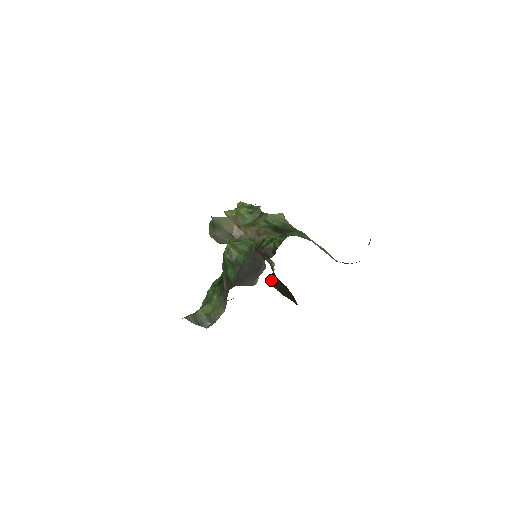
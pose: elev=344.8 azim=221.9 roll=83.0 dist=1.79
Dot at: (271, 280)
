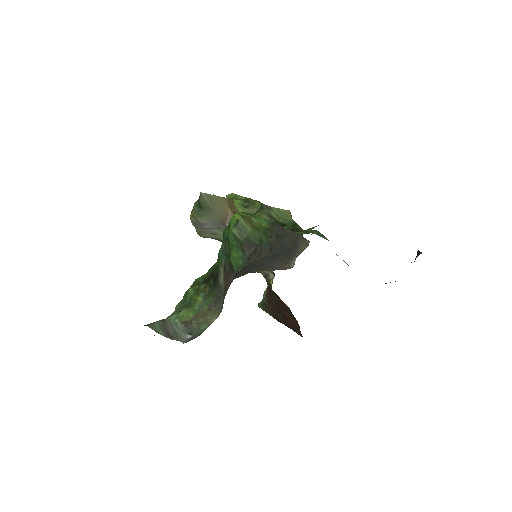
Dot at: (262, 300)
